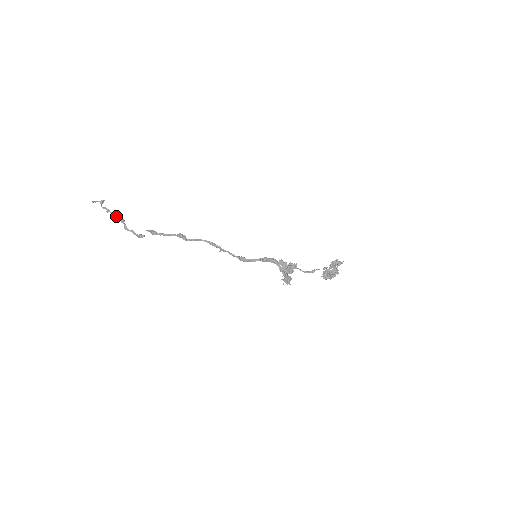
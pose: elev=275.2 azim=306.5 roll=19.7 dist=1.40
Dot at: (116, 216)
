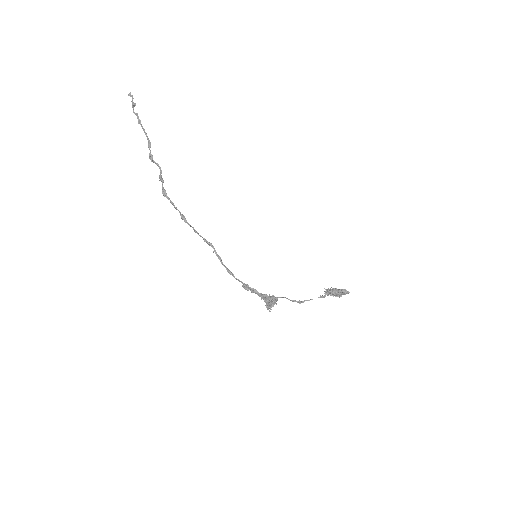
Dot at: (145, 133)
